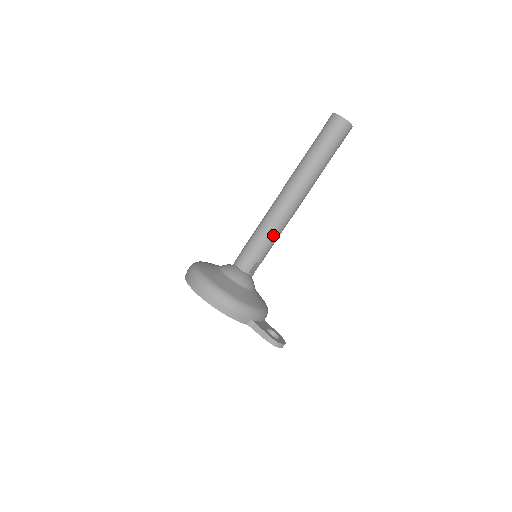
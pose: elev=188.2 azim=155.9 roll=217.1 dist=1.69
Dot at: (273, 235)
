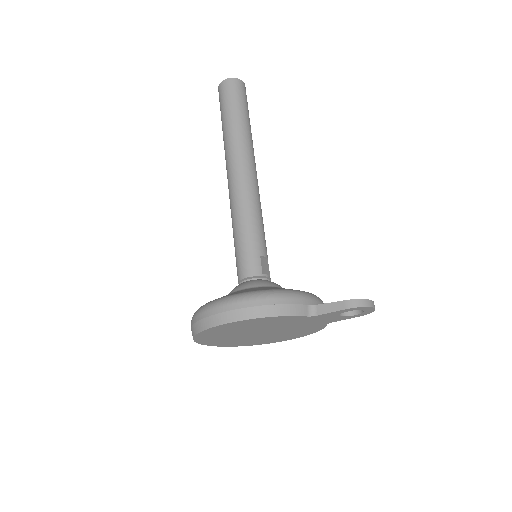
Dot at: (254, 217)
